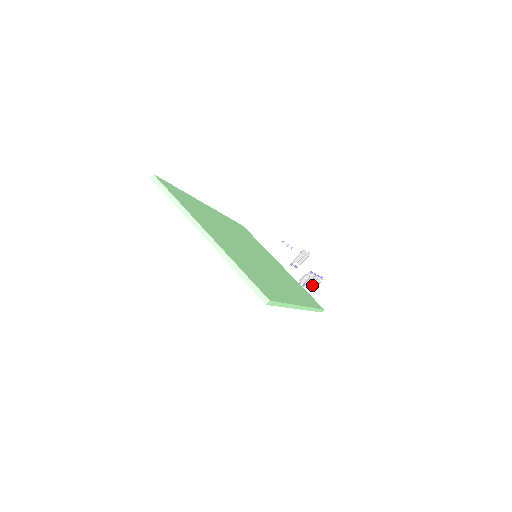
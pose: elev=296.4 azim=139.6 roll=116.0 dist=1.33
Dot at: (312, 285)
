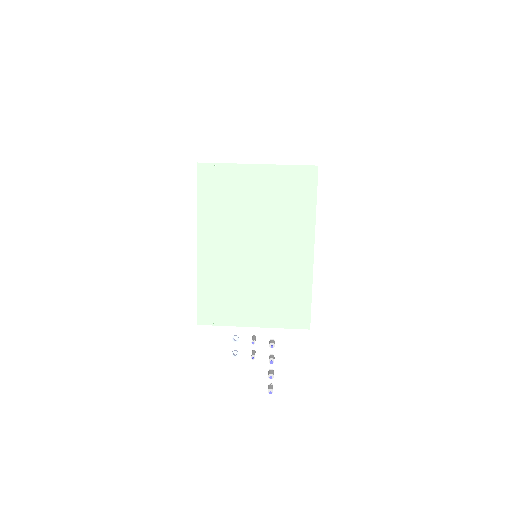
Dot at: (273, 374)
